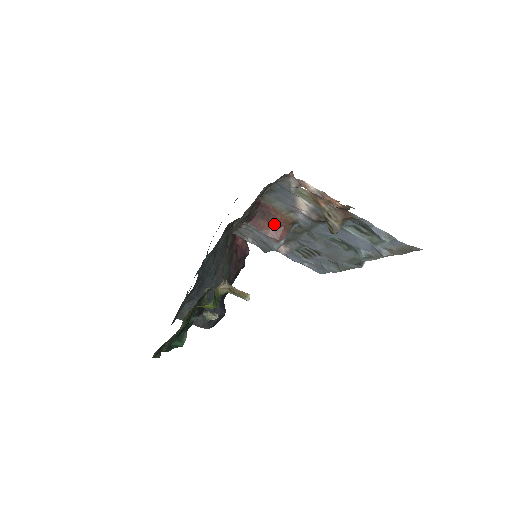
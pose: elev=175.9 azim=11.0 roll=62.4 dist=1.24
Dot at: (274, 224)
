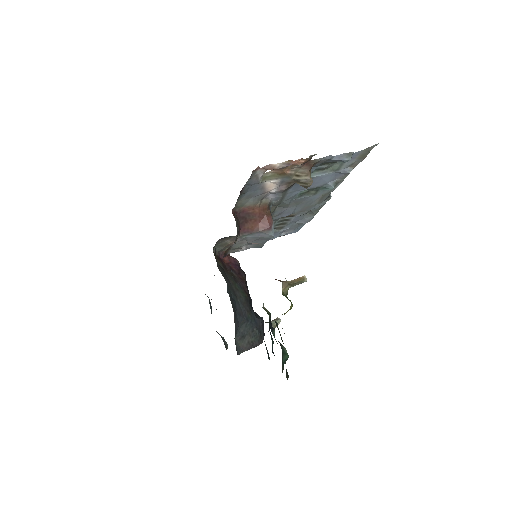
Dot at: (257, 219)
